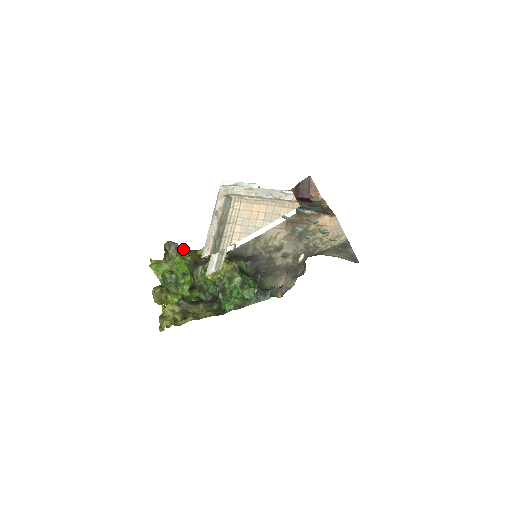
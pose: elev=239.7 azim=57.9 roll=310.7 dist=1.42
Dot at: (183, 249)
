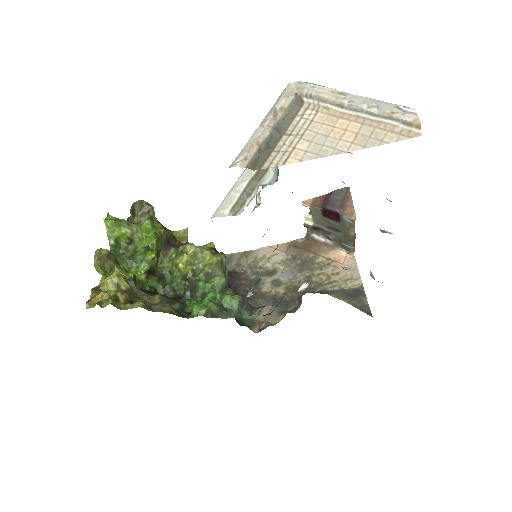
Dot at: occluded
